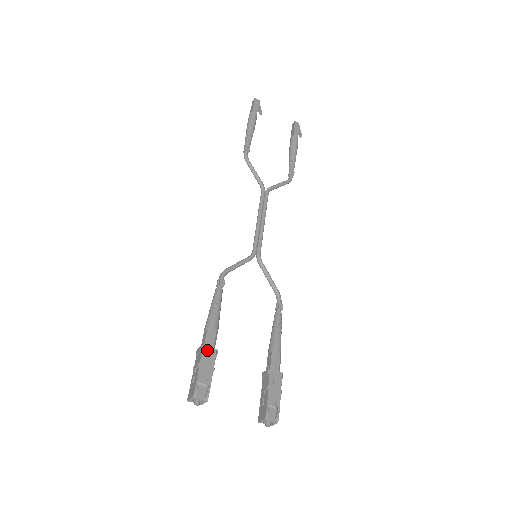
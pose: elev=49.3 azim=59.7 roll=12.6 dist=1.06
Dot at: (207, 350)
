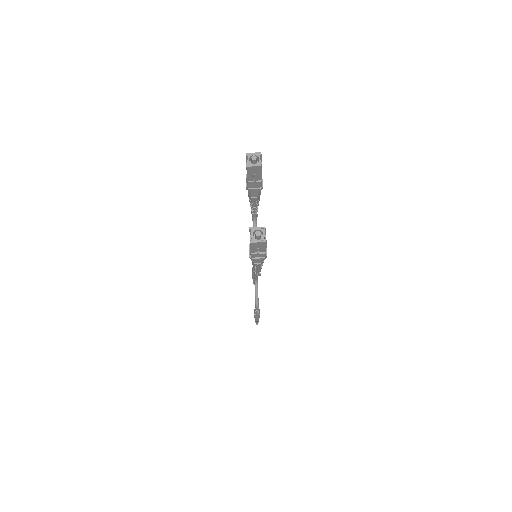
Dot at: occluded
